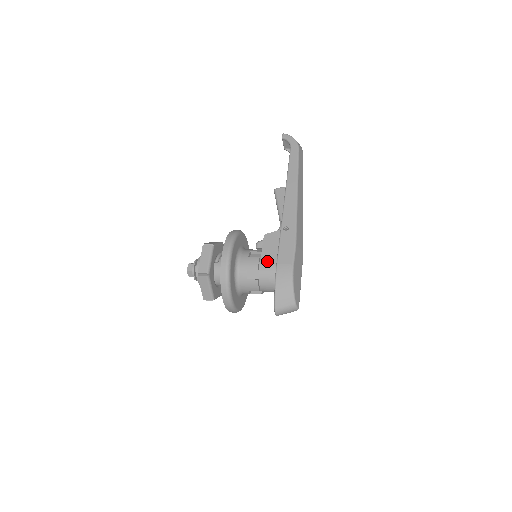
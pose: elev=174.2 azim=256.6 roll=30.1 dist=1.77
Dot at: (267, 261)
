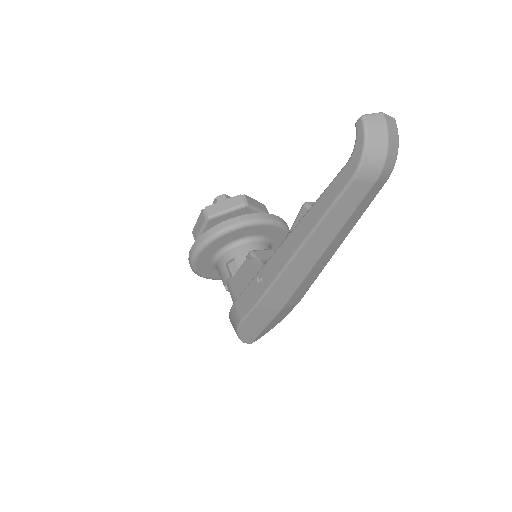
Dot at: (233, 287)
